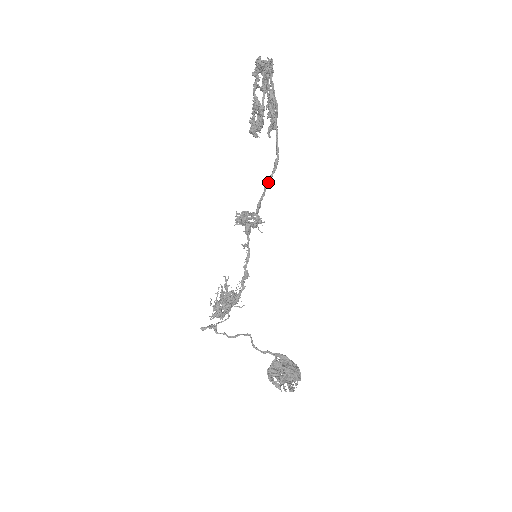
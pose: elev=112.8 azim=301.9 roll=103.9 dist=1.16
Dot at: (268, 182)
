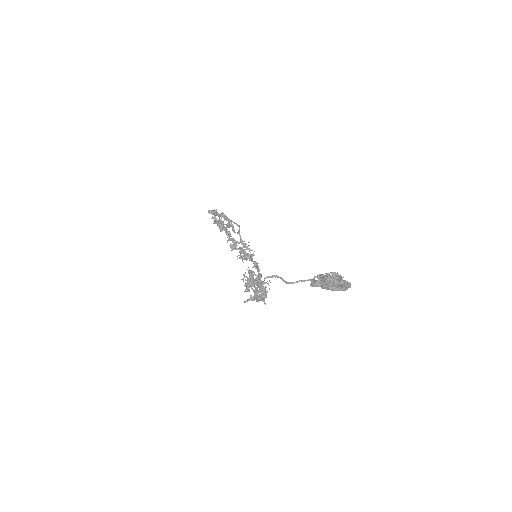
Dot at: (239, 231)
